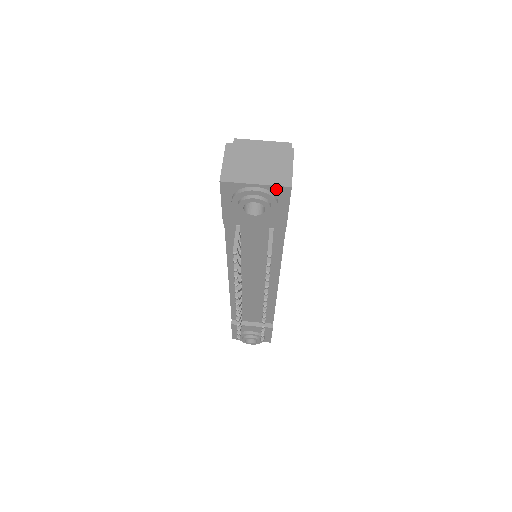
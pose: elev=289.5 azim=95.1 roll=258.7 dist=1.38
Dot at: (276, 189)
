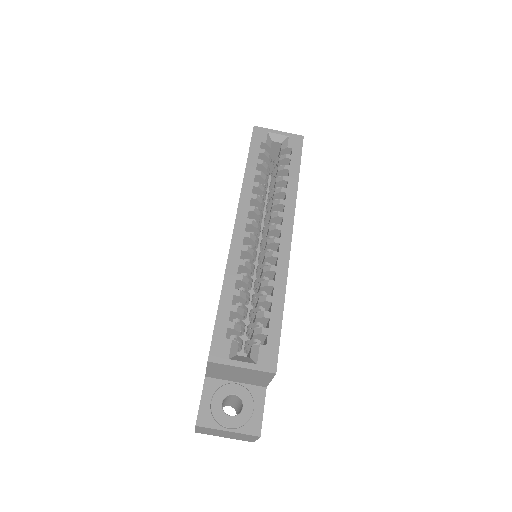
Dot at: occluded
